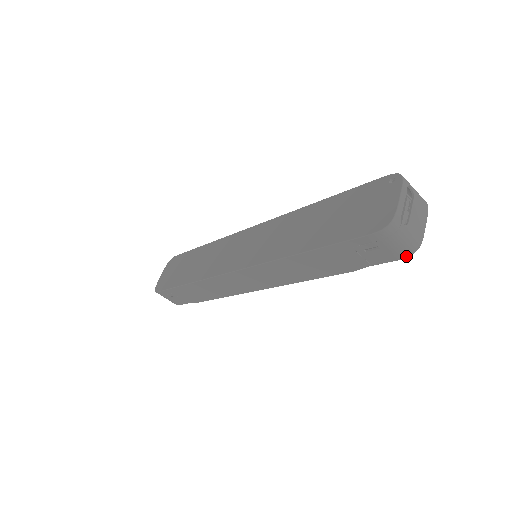
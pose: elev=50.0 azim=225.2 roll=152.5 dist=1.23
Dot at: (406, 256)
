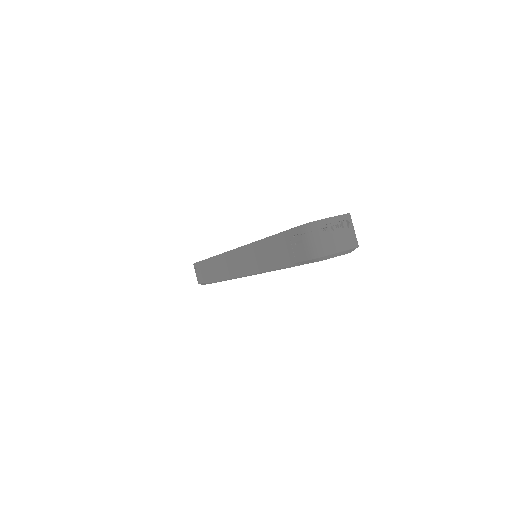
Dot at: (313, 257)
